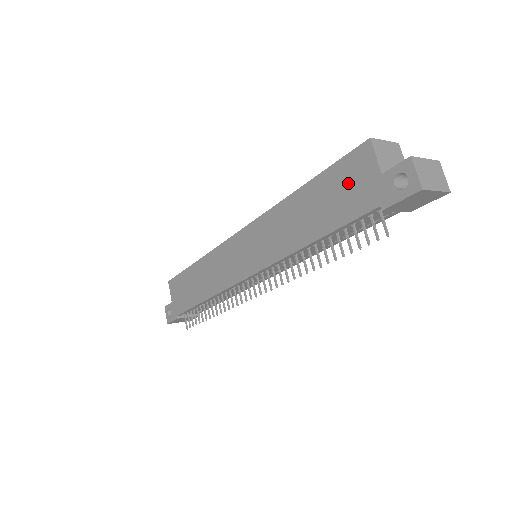
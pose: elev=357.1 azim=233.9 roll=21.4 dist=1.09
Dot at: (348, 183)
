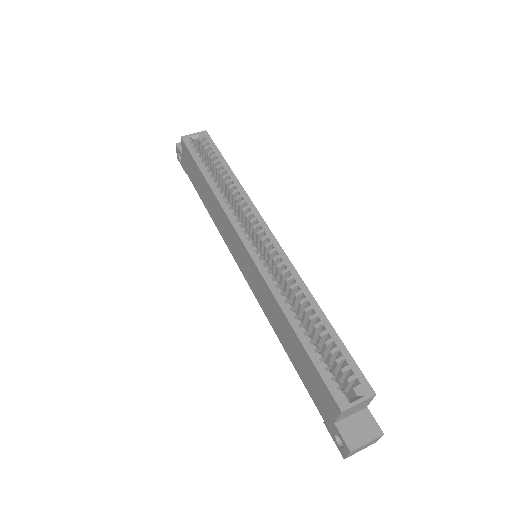
Dot at: (317, 388)
